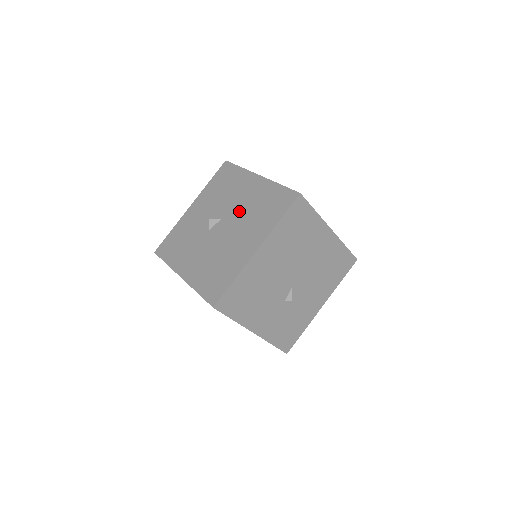
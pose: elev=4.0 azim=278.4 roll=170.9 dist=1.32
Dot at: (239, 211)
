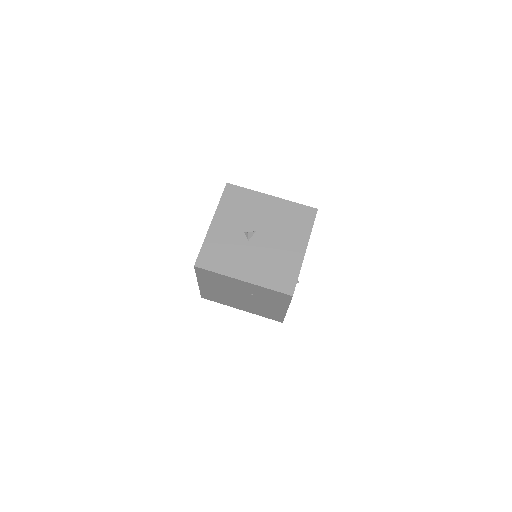
Dot at: (271, 224)
